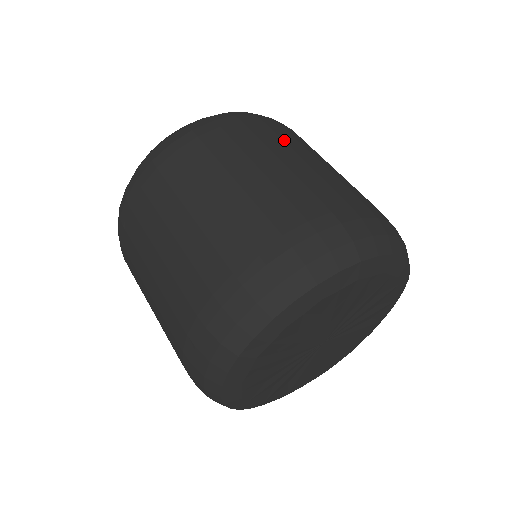
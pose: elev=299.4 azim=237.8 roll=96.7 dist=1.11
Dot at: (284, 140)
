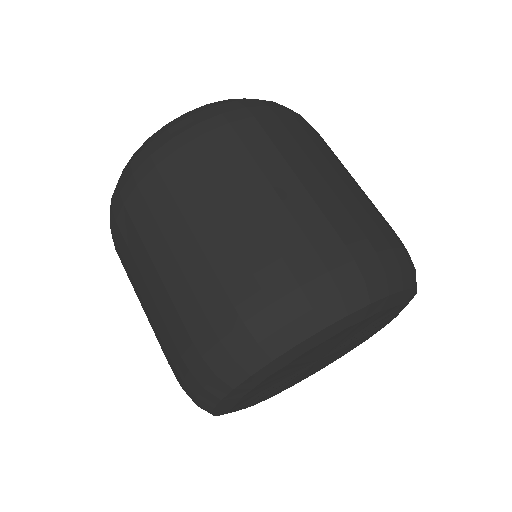
Dot at: (277, 146)
